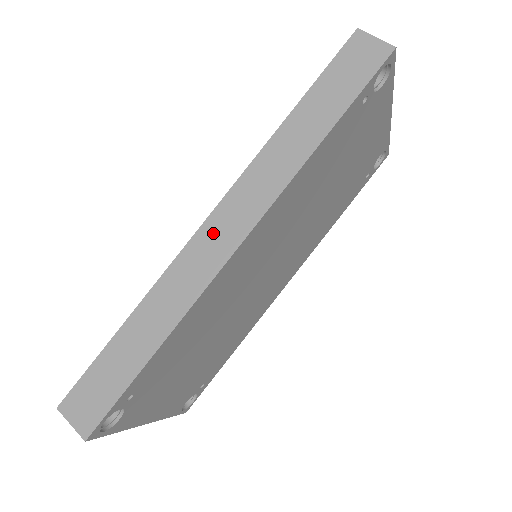
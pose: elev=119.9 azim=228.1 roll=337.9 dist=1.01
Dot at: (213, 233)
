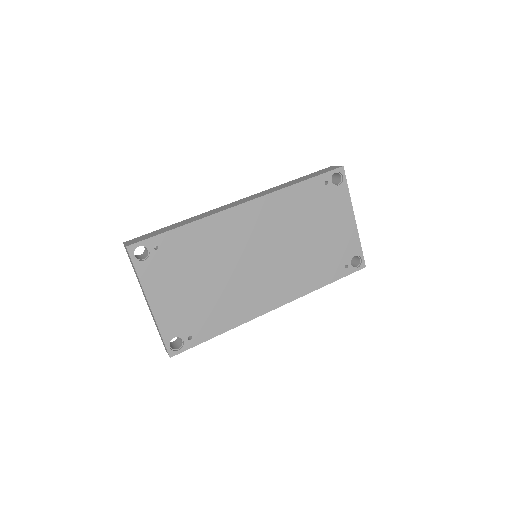
Dot at: (234, 203)
